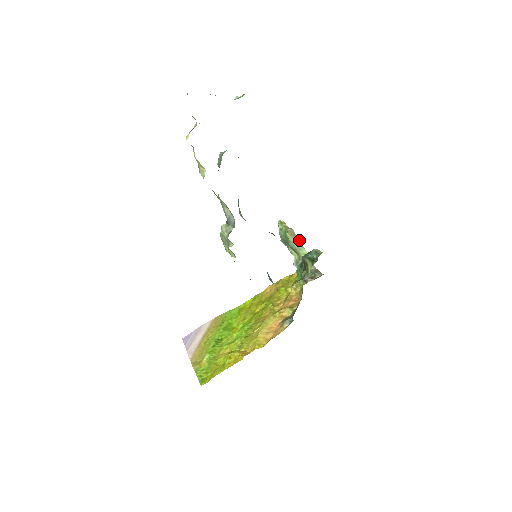
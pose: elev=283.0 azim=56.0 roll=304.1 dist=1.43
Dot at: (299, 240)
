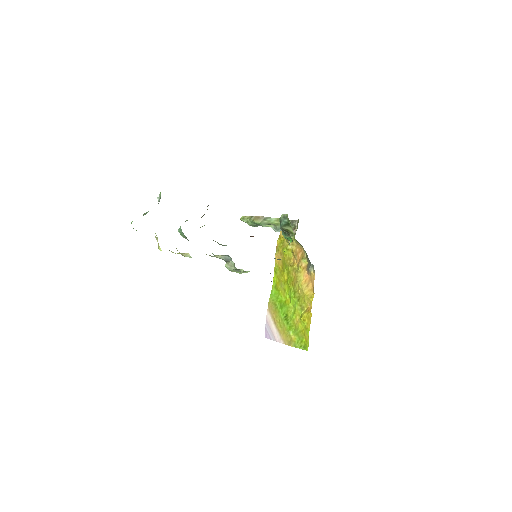
Dot at: (264, 217)
